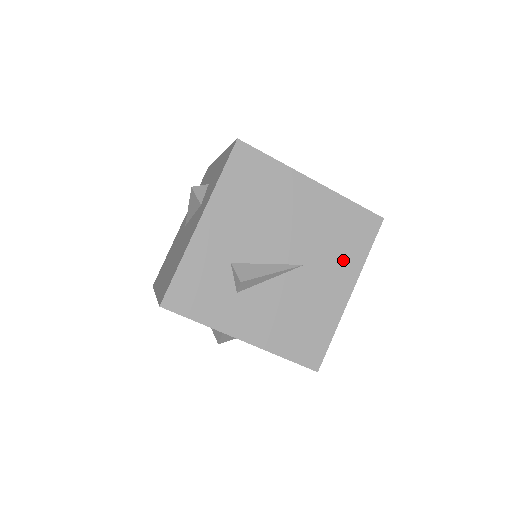
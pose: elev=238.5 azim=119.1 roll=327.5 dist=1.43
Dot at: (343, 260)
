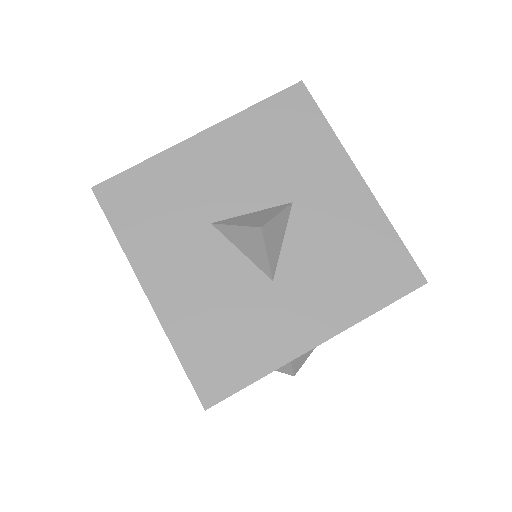
Dot at: occluded
